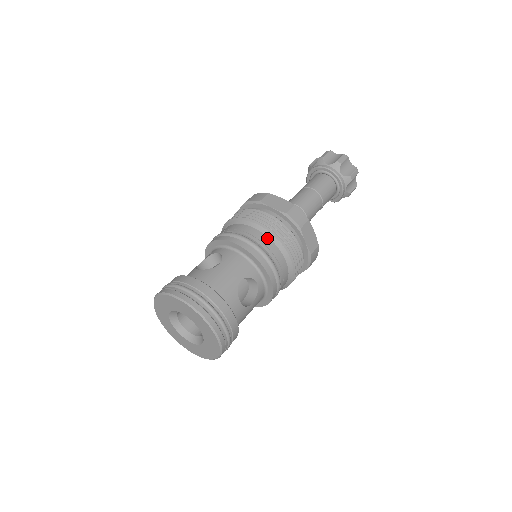
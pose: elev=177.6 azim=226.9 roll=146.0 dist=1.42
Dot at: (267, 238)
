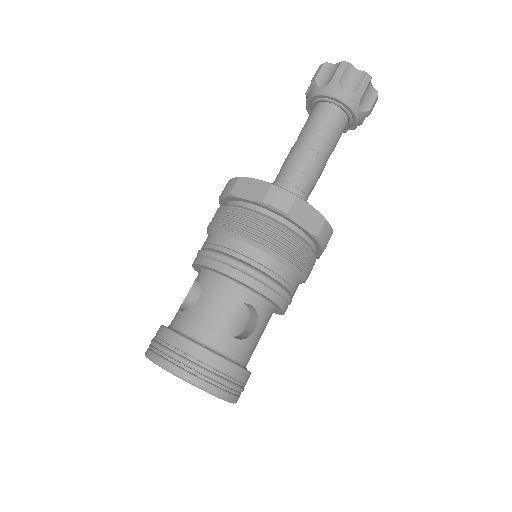
Dot at: (246, 245)
